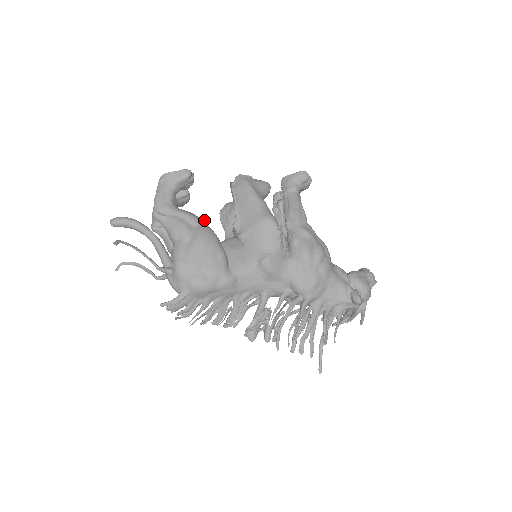
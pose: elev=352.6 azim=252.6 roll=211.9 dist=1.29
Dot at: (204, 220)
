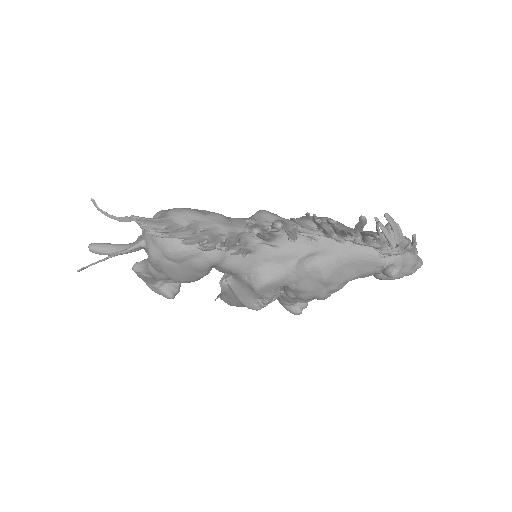
Dot at: occluded
